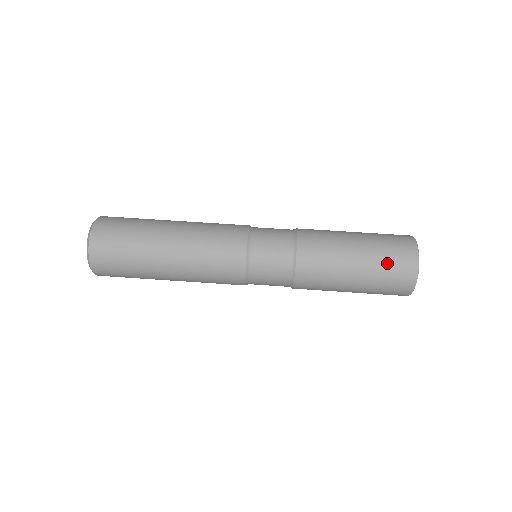
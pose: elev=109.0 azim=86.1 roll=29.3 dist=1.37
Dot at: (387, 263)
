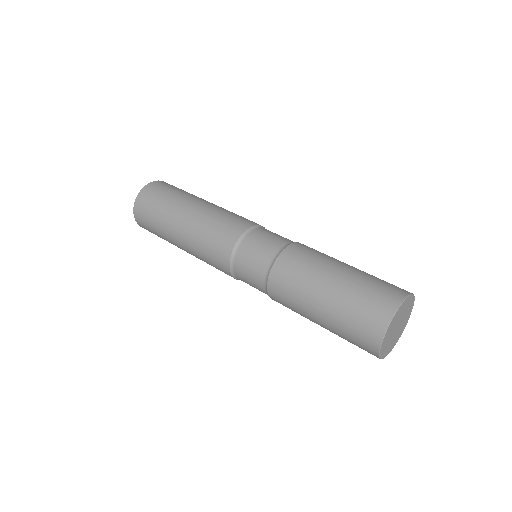
Dot at: (365, 291)
